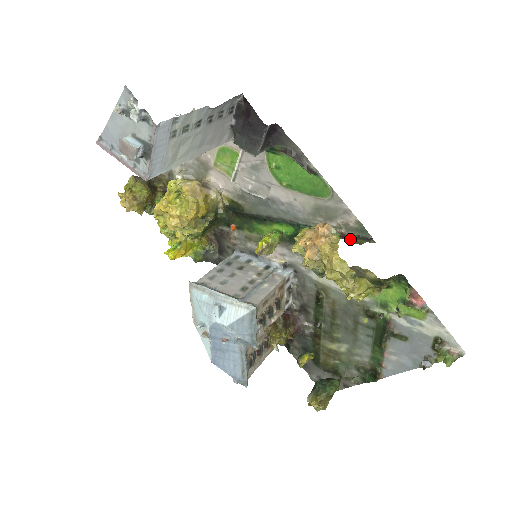
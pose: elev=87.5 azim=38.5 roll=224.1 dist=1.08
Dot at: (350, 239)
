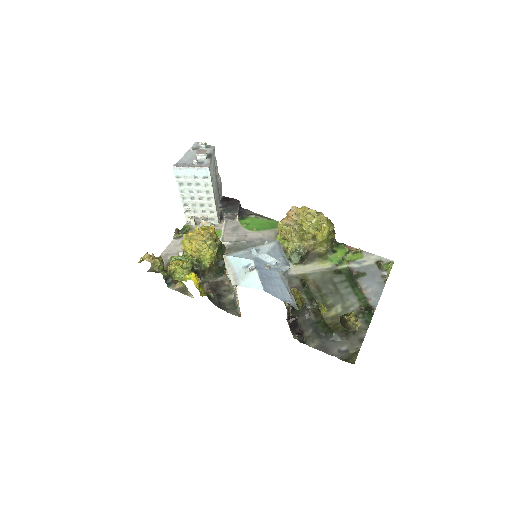
Dot at: occluded
